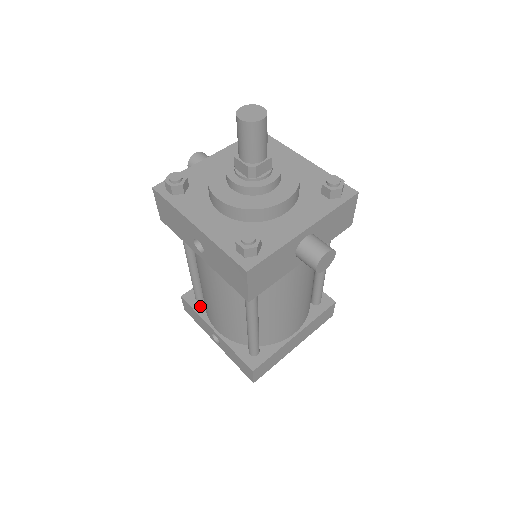
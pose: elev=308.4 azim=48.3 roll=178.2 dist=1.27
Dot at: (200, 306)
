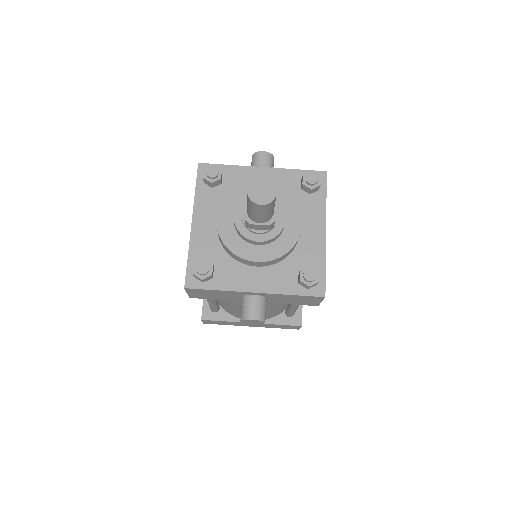
Dot at: occluded
